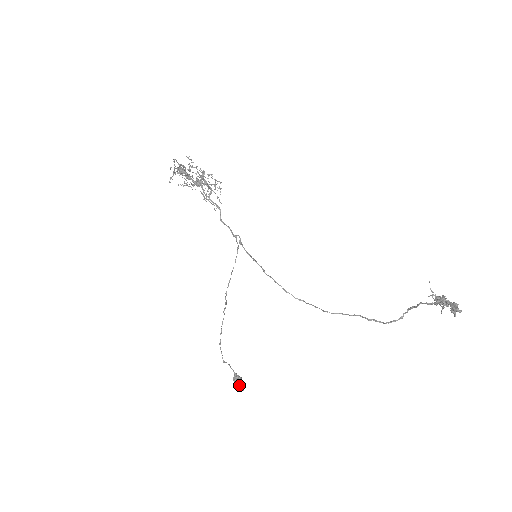
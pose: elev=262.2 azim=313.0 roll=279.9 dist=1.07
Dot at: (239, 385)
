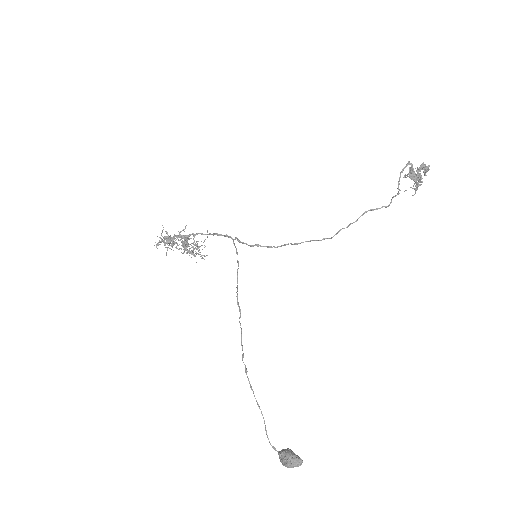
Dot at: (292, 454)
